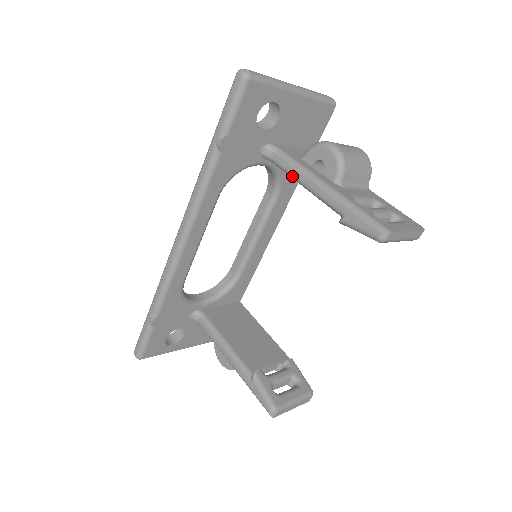
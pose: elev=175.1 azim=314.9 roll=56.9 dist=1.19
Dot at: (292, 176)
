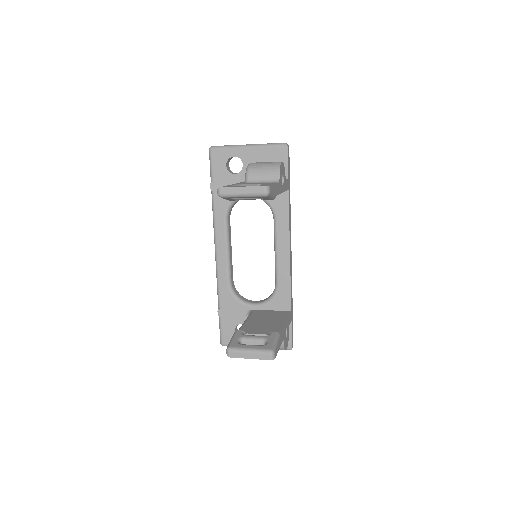
Dot at: occluded
